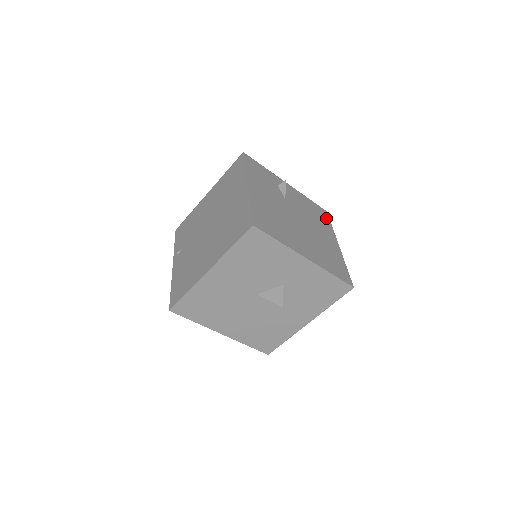
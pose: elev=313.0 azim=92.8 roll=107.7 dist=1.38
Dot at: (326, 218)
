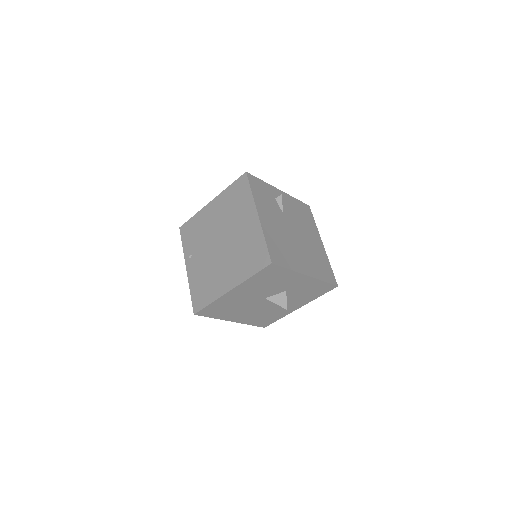
Dot at: (310, 215)
